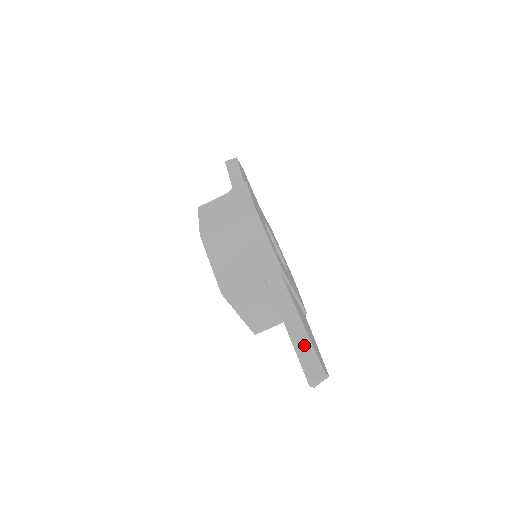
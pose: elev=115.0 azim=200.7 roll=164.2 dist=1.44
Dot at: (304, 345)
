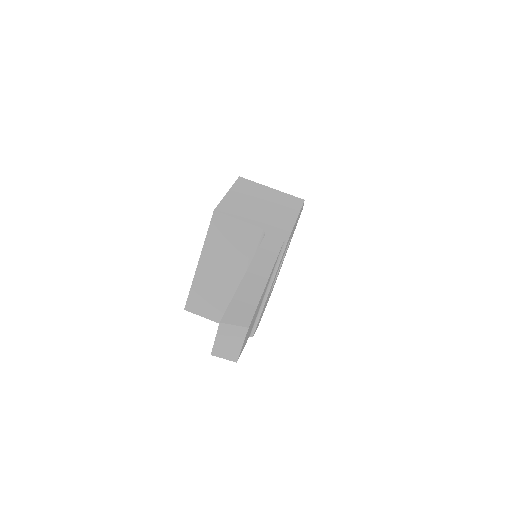
Dot at: (251, 293)
